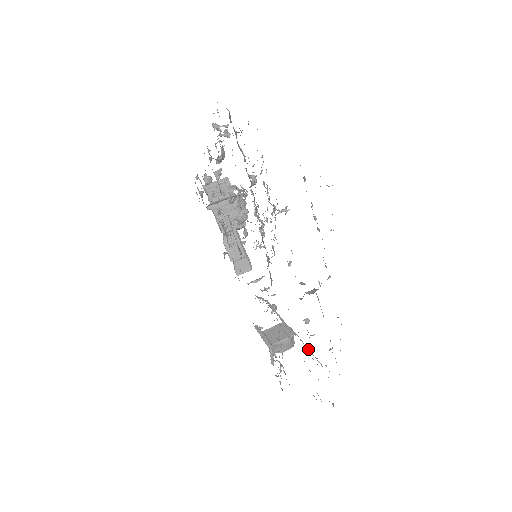
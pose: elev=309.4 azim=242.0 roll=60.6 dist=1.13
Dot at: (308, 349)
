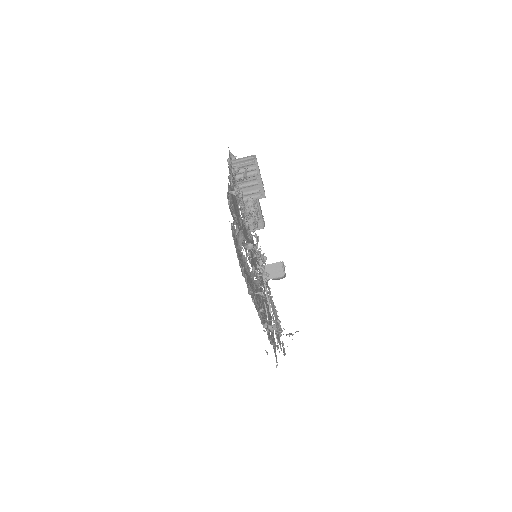
Dot at: occluded
